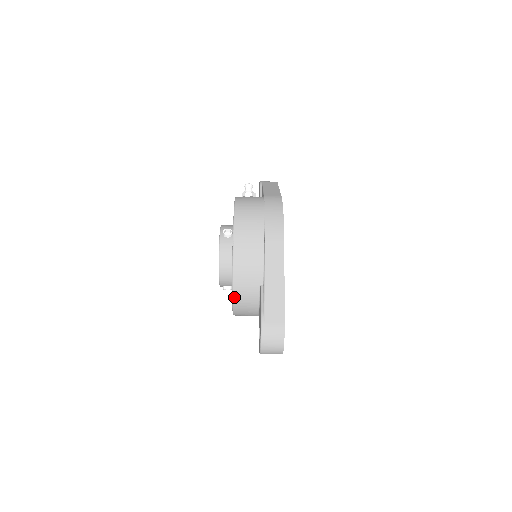
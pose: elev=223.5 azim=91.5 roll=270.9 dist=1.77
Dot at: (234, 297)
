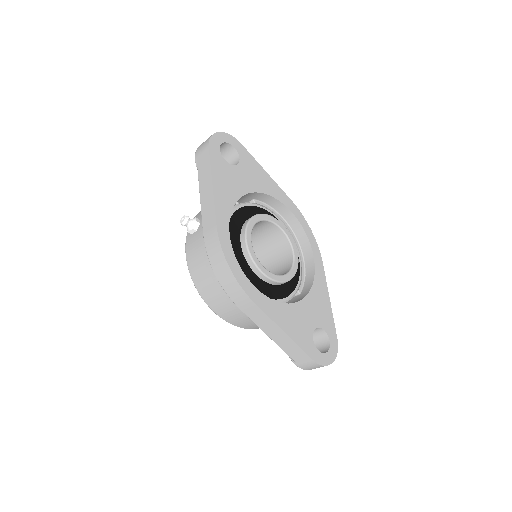
Dot at: occluded
